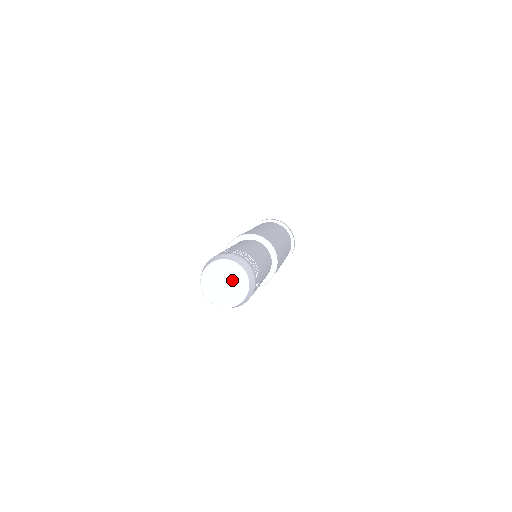
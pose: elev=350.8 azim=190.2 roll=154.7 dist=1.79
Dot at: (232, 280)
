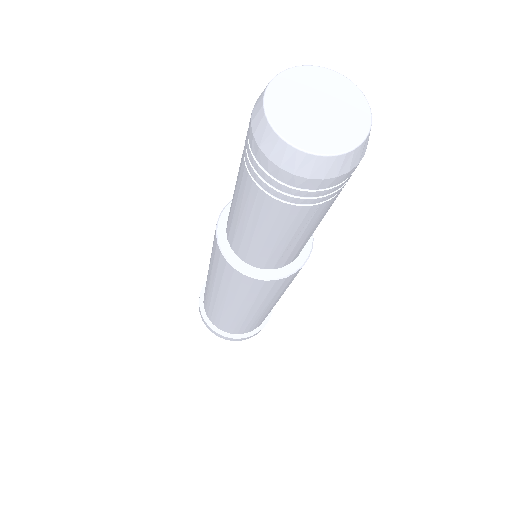
Dot at: (338, 110)
